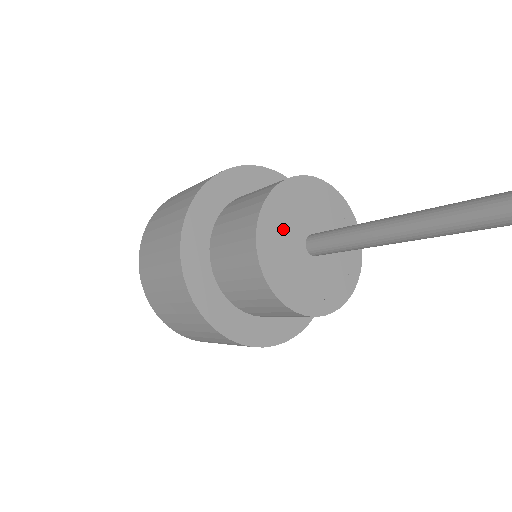
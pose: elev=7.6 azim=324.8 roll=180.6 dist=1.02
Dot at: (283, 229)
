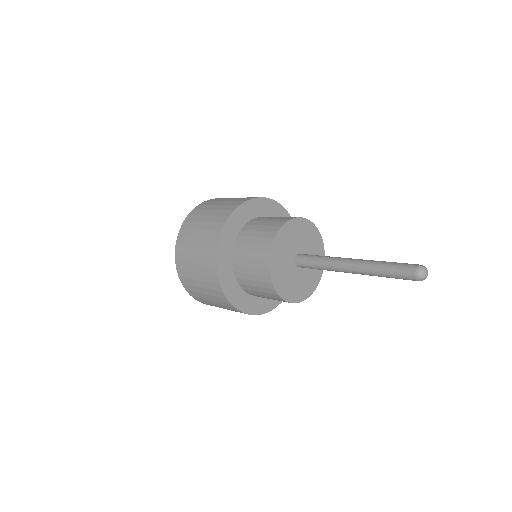
Dot at: (284, 275)
